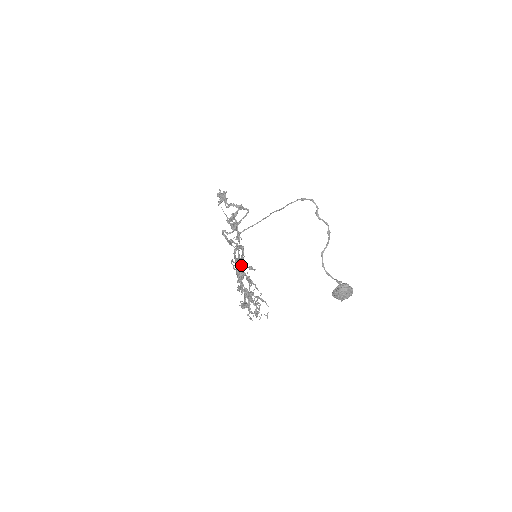
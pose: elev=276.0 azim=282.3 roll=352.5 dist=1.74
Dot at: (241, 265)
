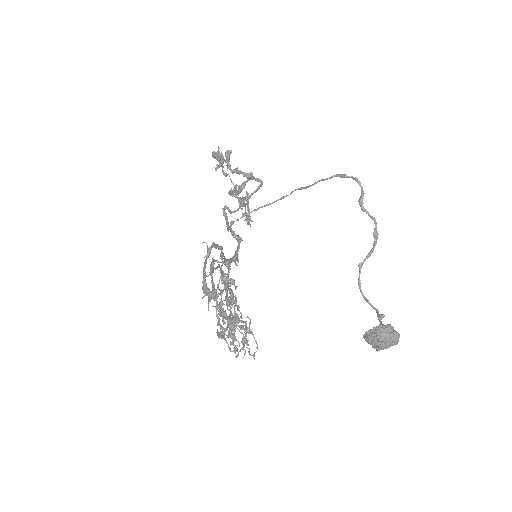
Dot at: (221, 273)
